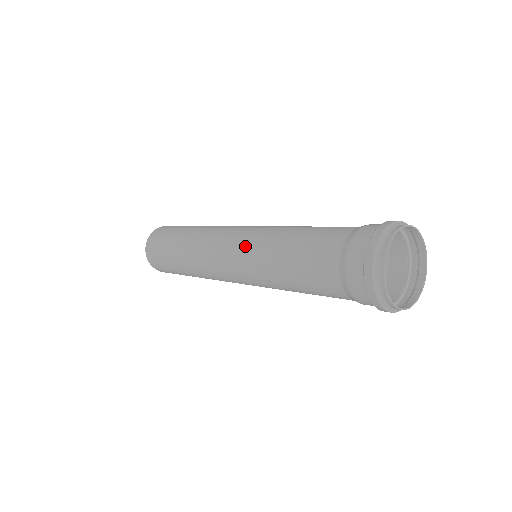
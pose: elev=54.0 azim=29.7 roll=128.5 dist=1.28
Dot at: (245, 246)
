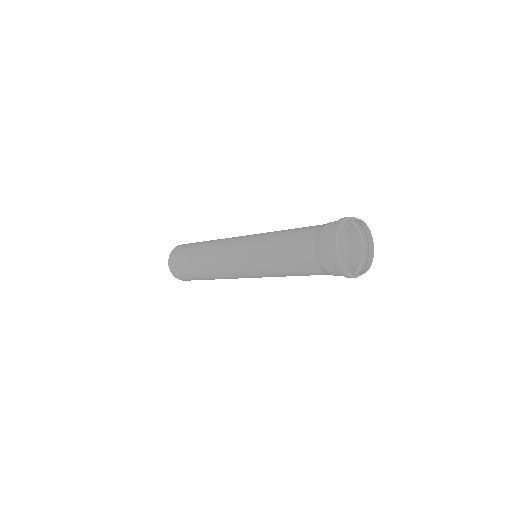
Dot at: (250, 265)
